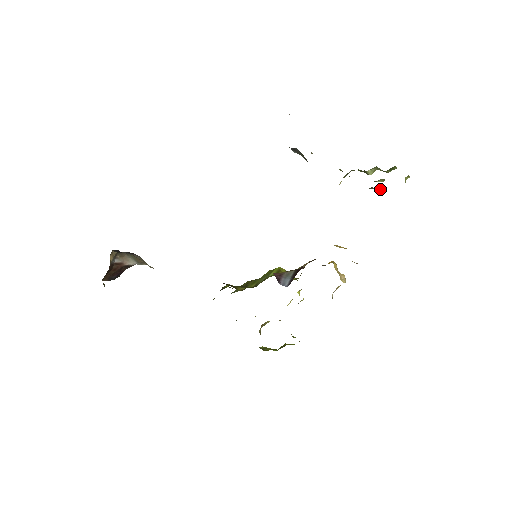
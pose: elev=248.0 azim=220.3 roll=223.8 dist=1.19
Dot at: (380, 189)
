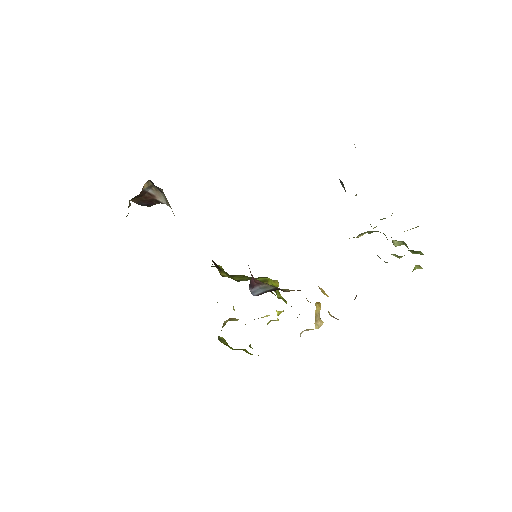
Dot at: (385, 262)
